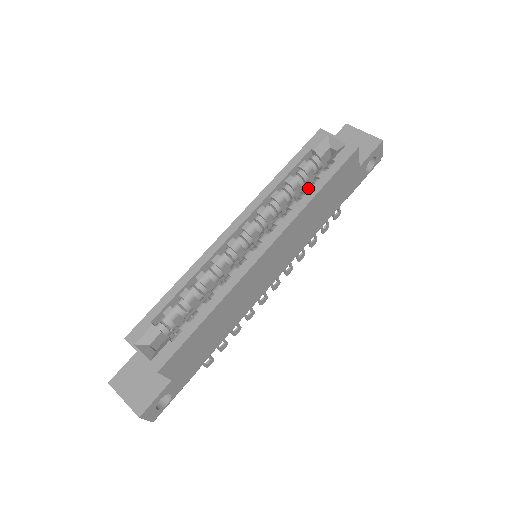
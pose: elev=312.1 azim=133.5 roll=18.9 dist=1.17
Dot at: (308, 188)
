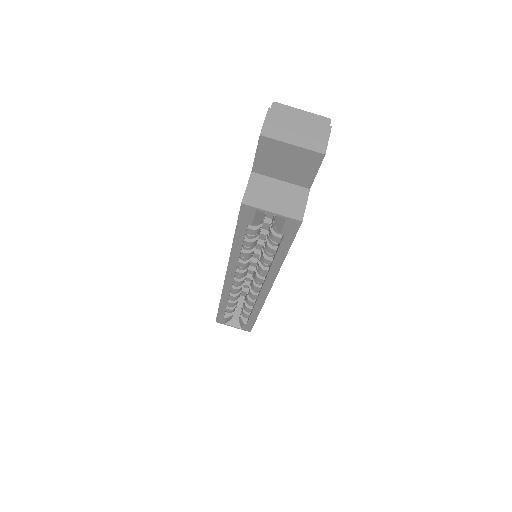
Dot at: (271, 251)
